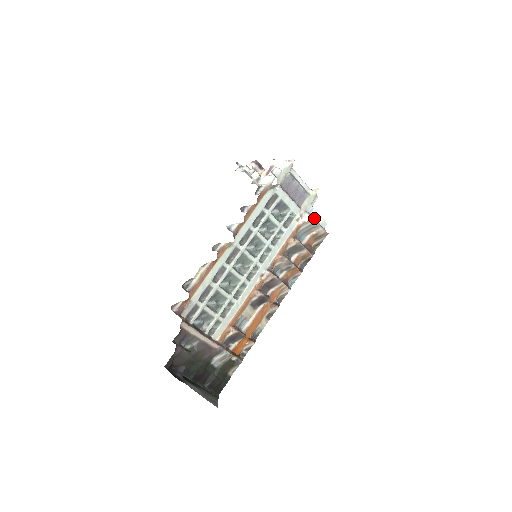
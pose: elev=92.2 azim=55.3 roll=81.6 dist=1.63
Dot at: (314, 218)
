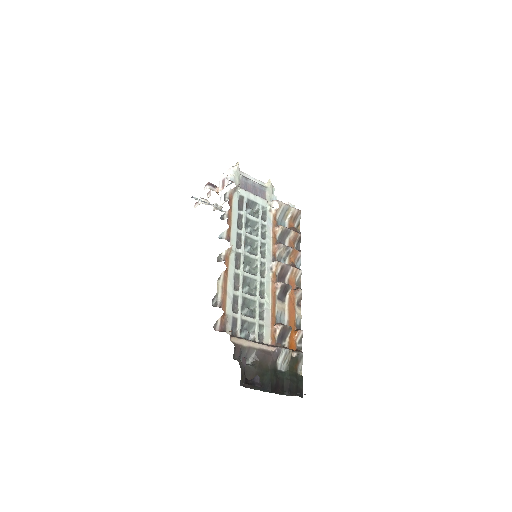
Dot at: occluded
